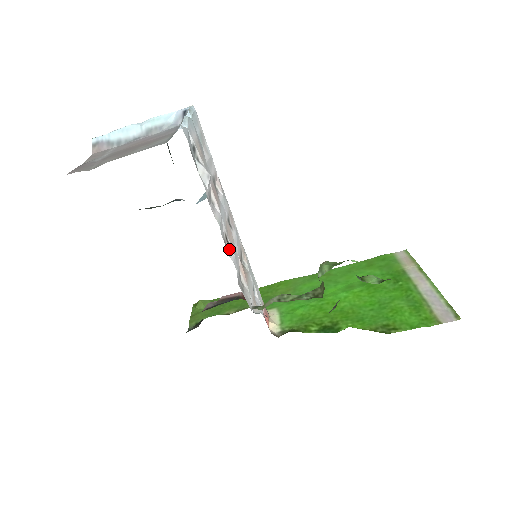
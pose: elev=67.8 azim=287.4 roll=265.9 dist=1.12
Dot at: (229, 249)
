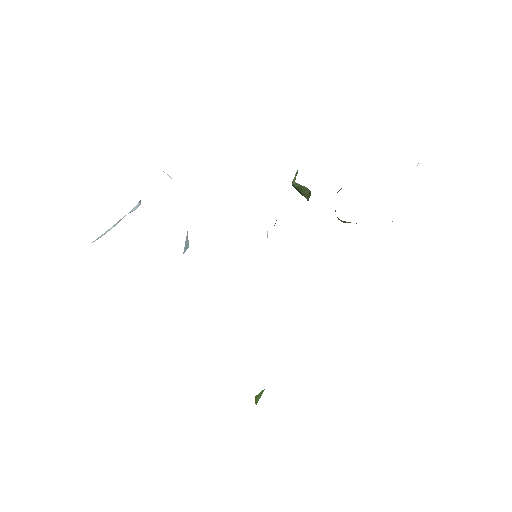
Dot at: occluded
